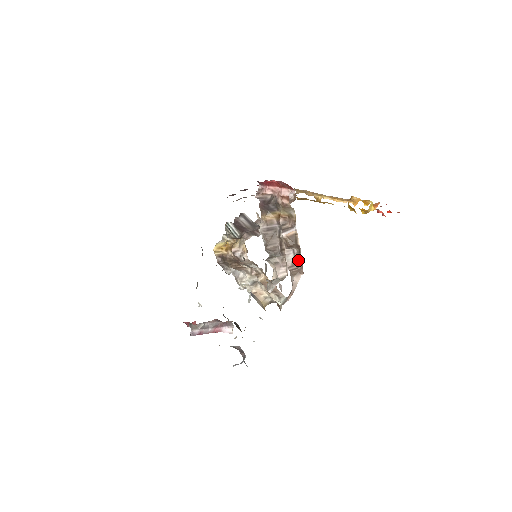
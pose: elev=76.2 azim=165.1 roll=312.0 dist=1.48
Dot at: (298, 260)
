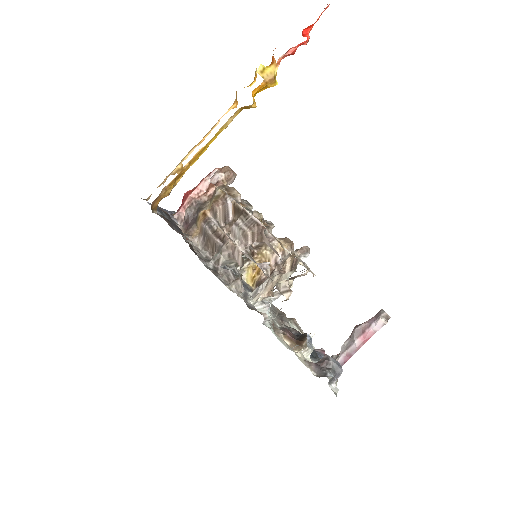
Dot at: (248, 224)
